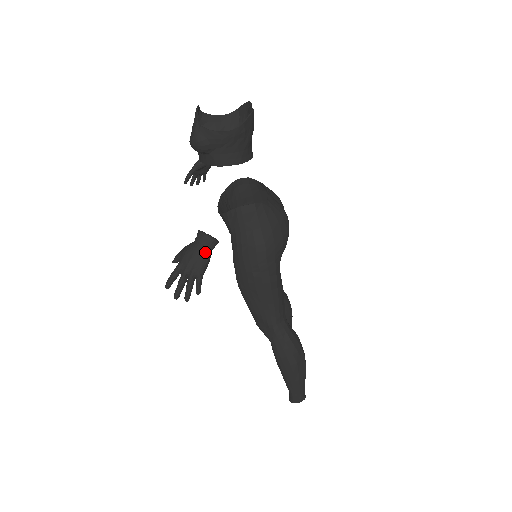
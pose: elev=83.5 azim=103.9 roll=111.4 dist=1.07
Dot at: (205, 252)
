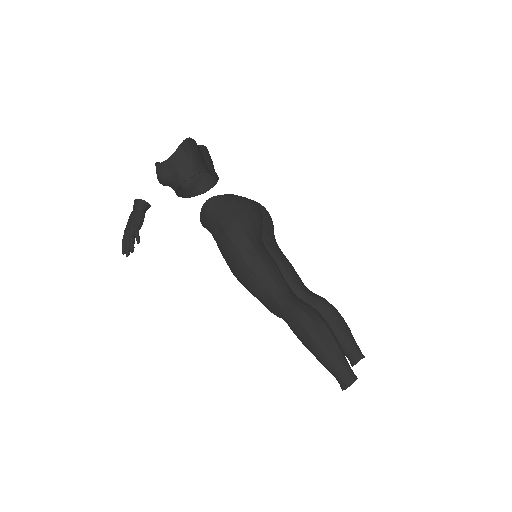
Dot at: (137, 211)
